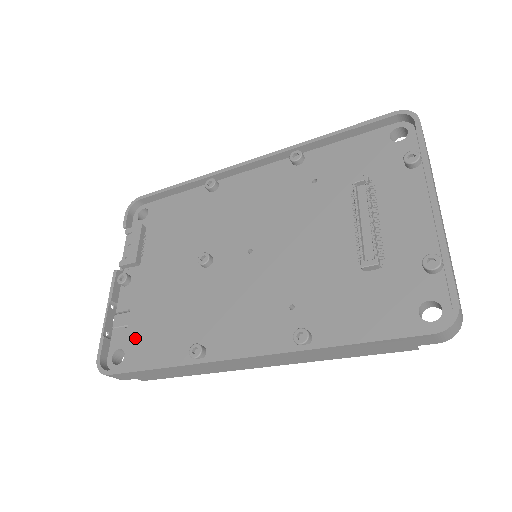
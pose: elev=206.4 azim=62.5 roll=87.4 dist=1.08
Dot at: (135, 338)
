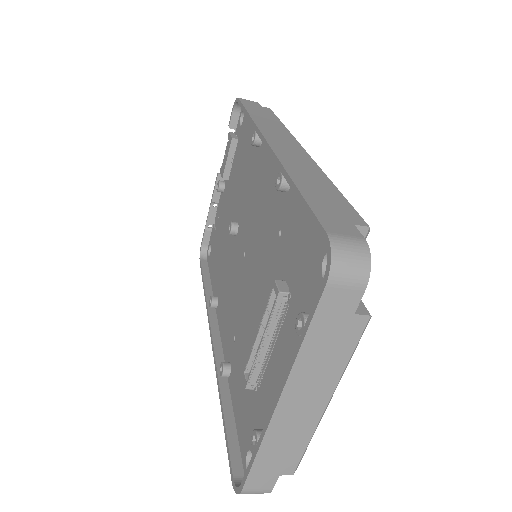
Dot at: (213, 247)
